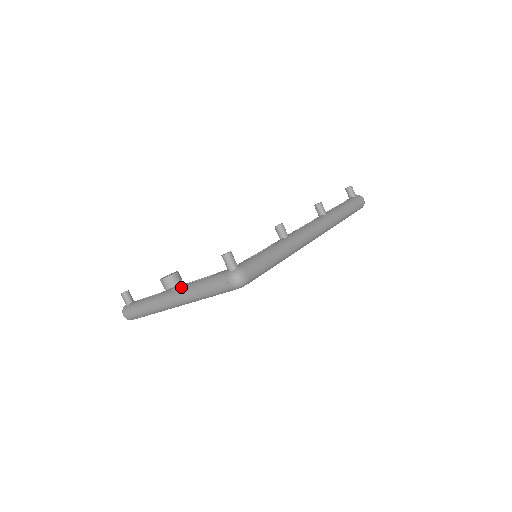
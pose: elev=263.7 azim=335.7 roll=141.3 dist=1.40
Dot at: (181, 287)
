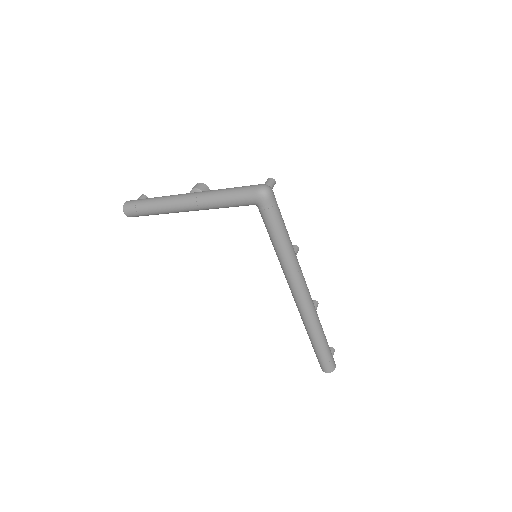
Dot at: occluded
